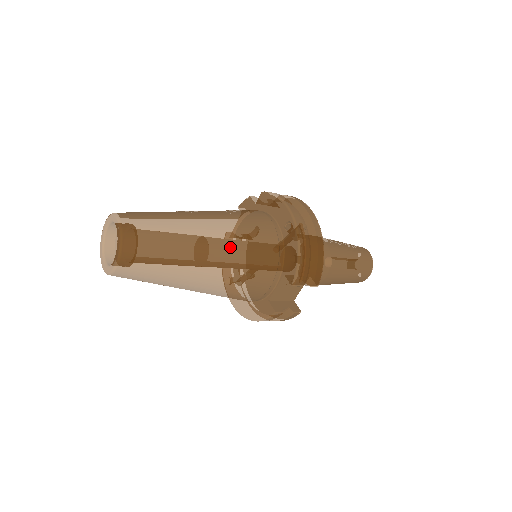
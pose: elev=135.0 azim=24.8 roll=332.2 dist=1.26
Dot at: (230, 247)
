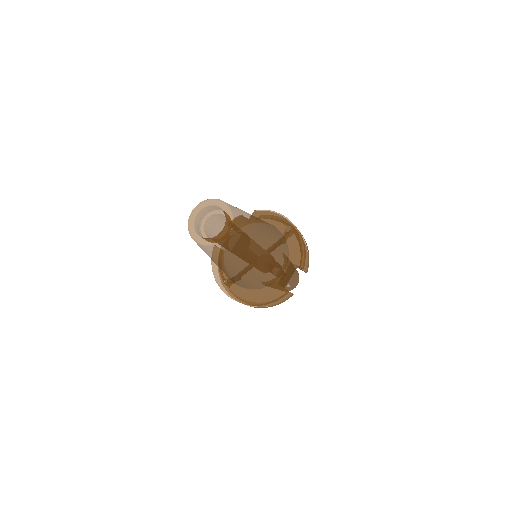
Dot at: (271, 236)
